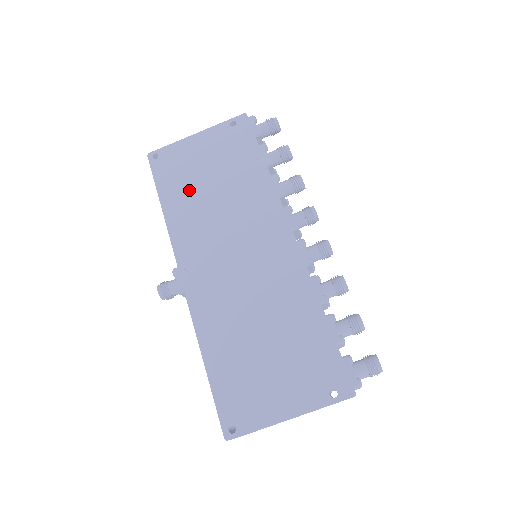
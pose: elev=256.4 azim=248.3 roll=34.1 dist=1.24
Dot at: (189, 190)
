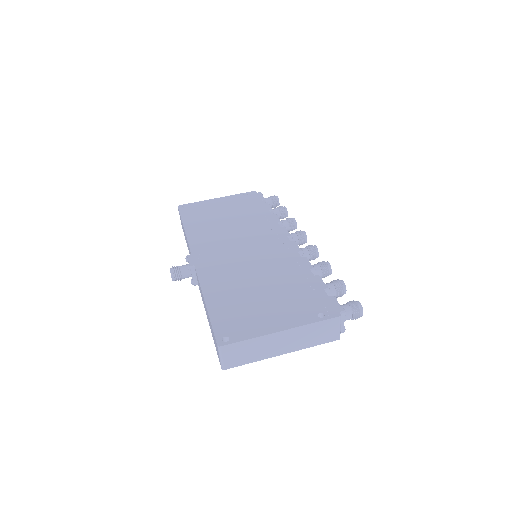
Dot at: (208, 220)
